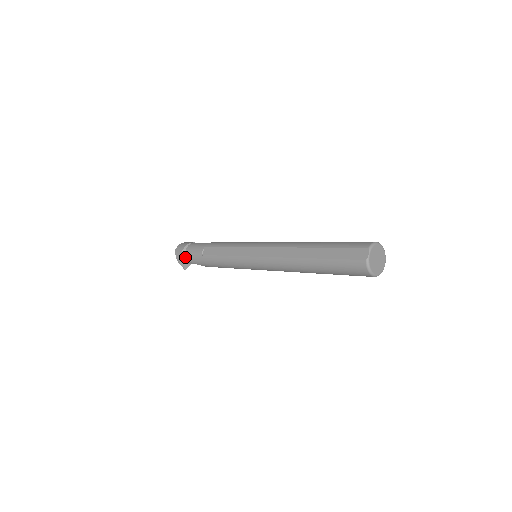
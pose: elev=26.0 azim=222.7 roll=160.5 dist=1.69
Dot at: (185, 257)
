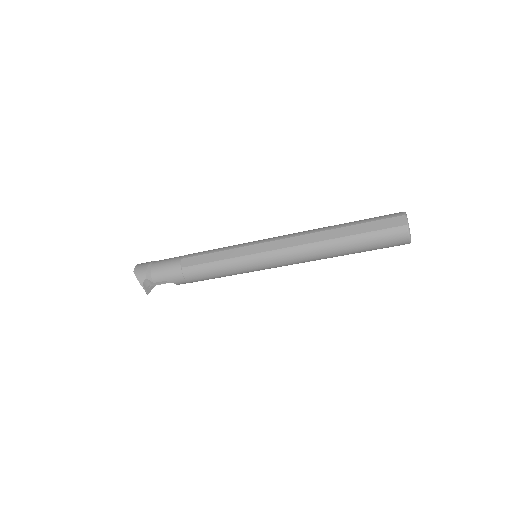
Dot at: (151, 277)
